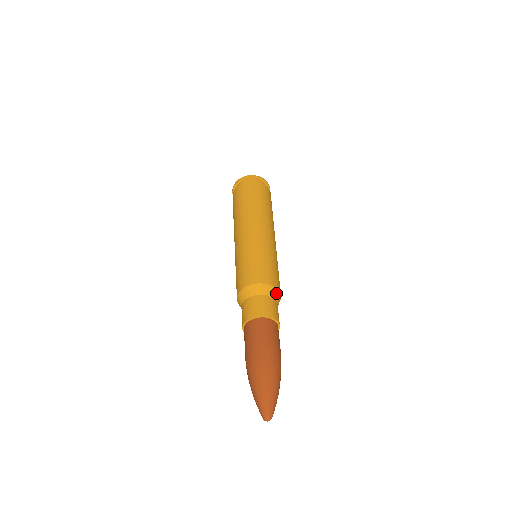
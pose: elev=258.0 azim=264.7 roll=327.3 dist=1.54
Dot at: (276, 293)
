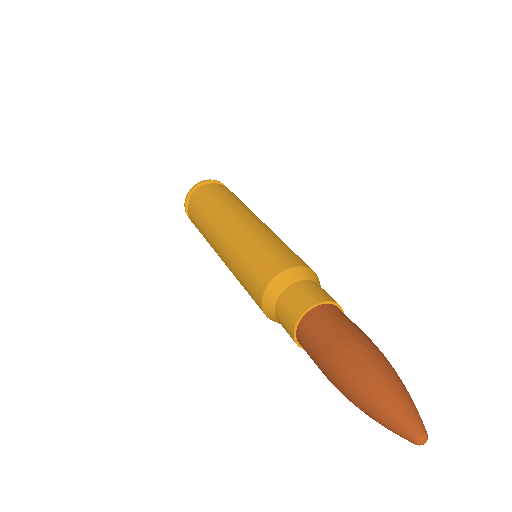
Dot at: (313, 275)
